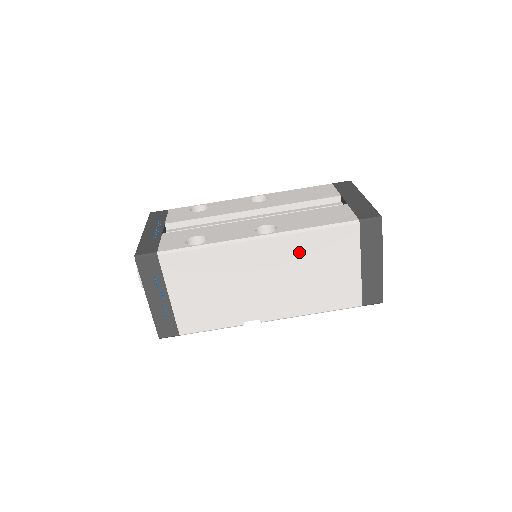
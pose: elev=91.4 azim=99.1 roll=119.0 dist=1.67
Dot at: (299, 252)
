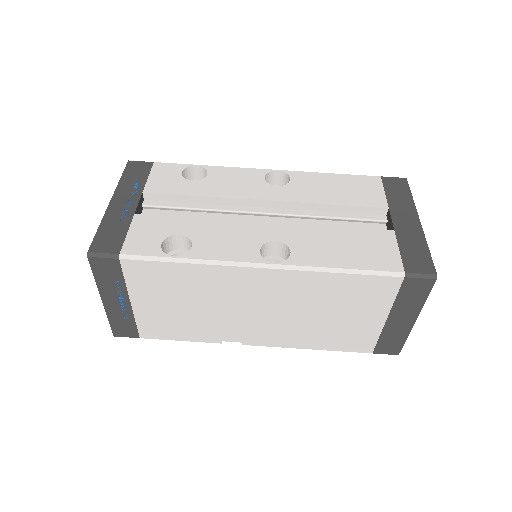
Dot at: (312, 291)
